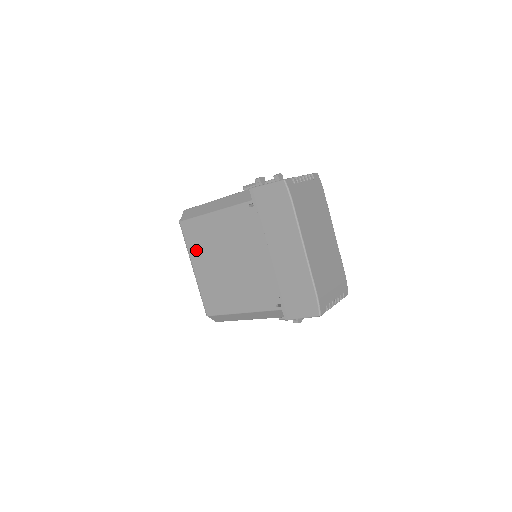
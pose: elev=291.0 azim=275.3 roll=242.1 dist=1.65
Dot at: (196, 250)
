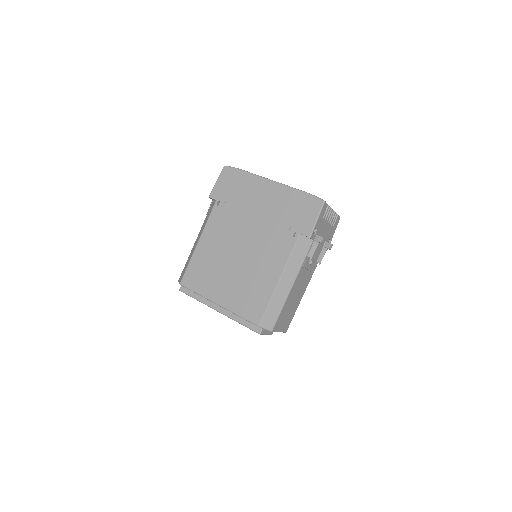
Dot at: (207, 286)
